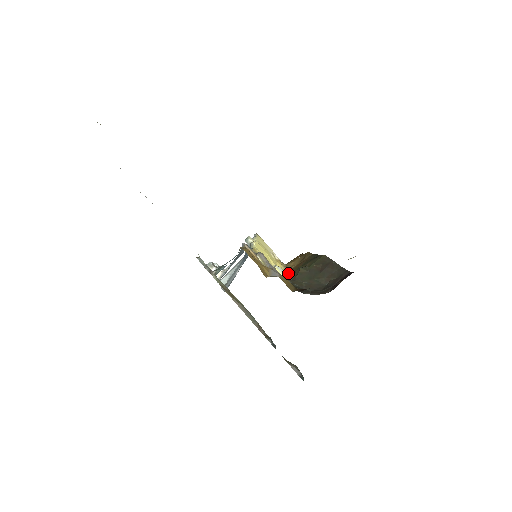
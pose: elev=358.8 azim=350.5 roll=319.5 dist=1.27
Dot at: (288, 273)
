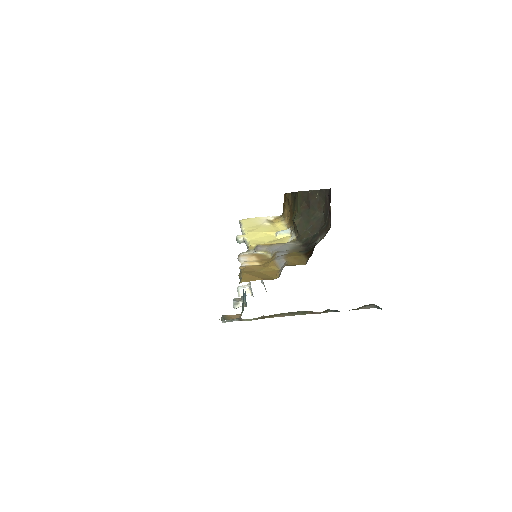
Dot at: (290, 228)
